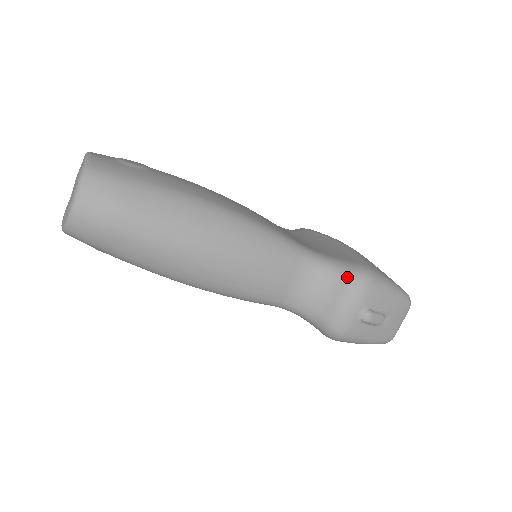
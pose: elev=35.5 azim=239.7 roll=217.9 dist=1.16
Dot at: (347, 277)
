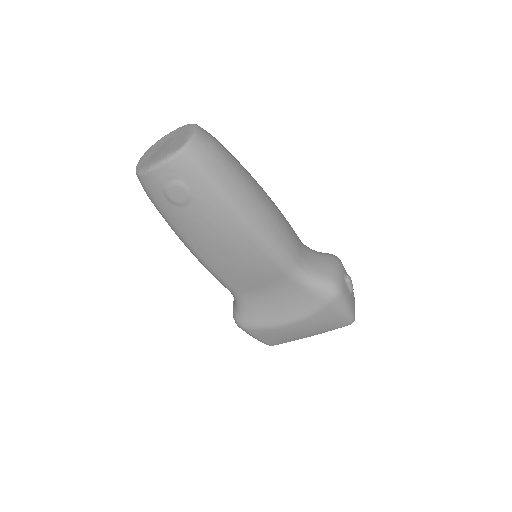
Dot at: (328, 254)
